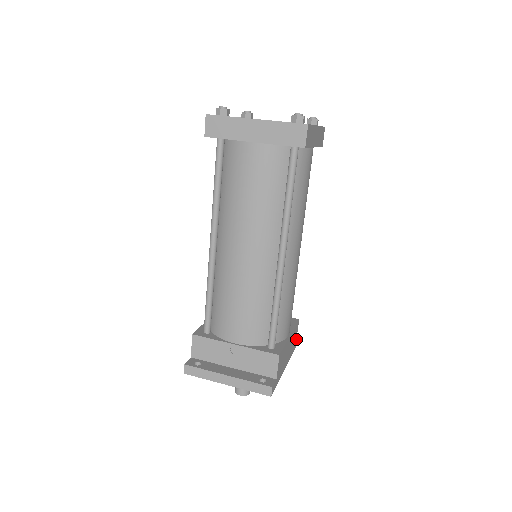
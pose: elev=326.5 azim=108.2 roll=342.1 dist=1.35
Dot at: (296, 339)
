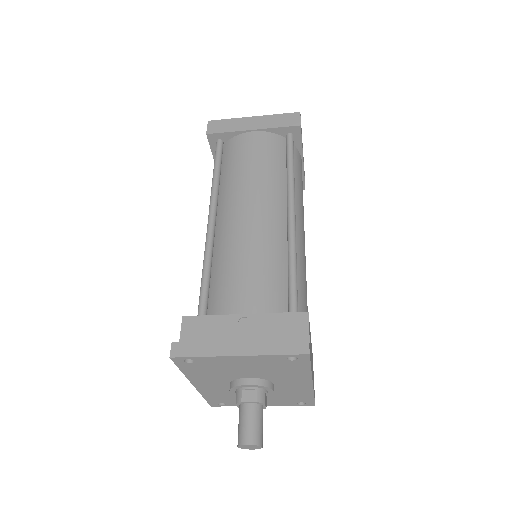
Dot at: occluded
